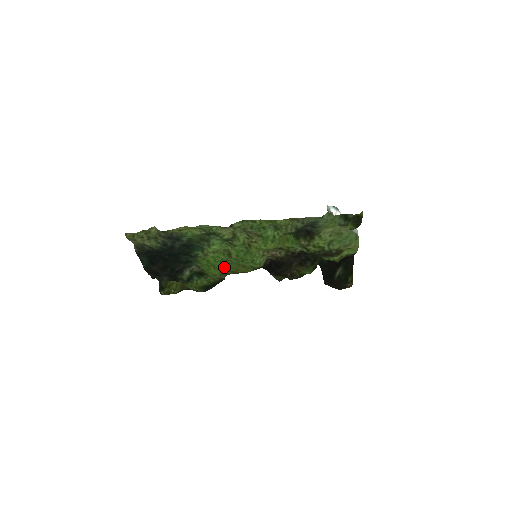
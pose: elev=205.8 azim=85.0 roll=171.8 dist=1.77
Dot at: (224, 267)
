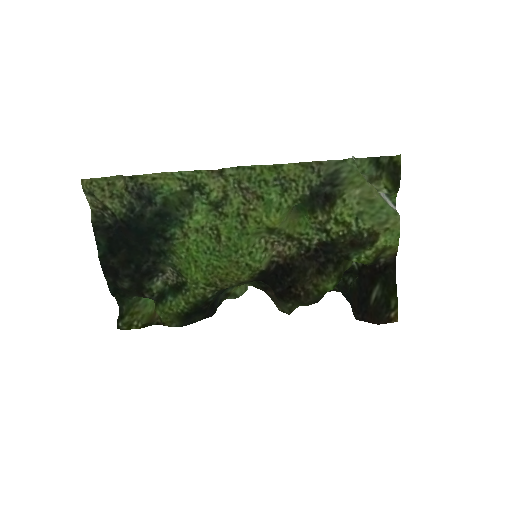
Dot at: (210, 265)
